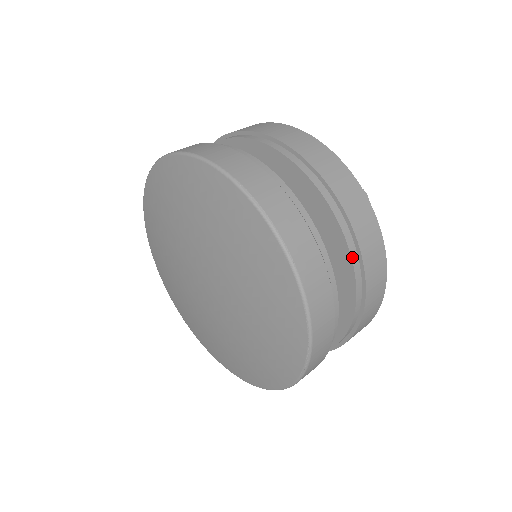
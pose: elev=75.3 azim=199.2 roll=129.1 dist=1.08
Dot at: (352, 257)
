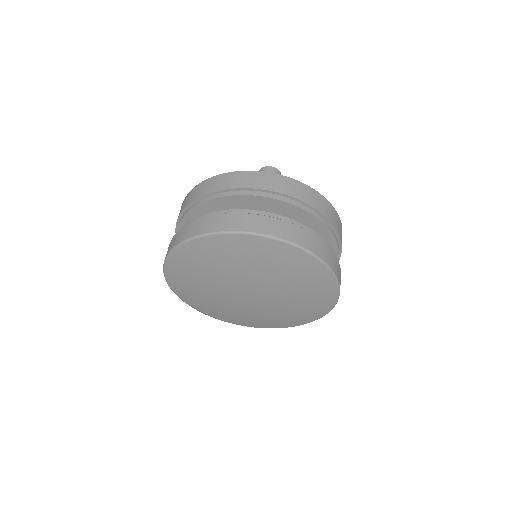
Dot at: (328, 227)
